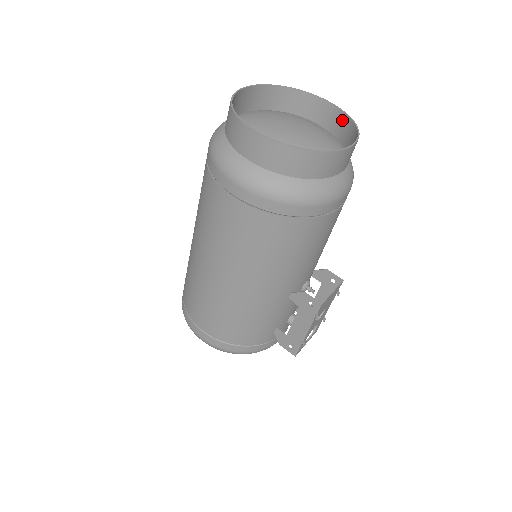
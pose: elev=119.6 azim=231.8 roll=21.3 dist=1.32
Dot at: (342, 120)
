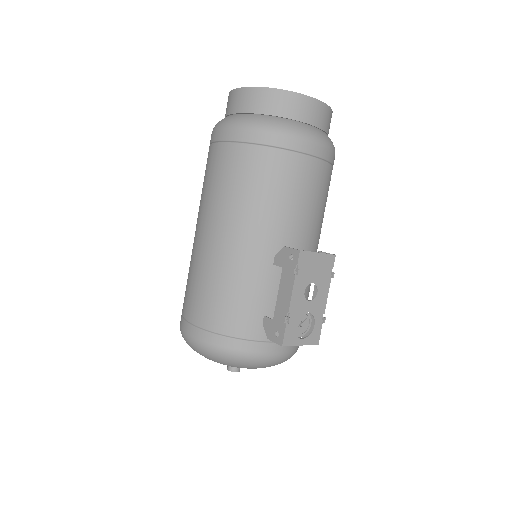
Dot at: occluded
